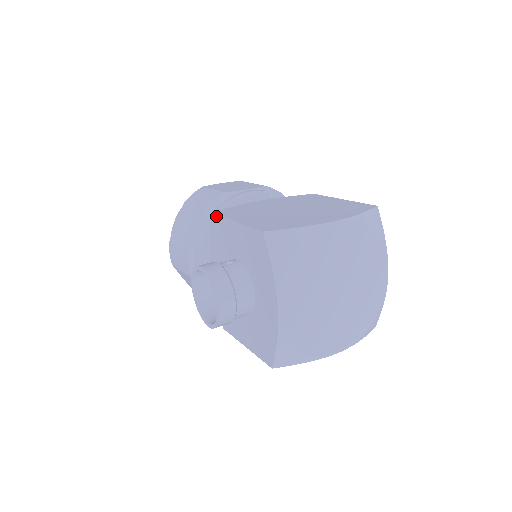
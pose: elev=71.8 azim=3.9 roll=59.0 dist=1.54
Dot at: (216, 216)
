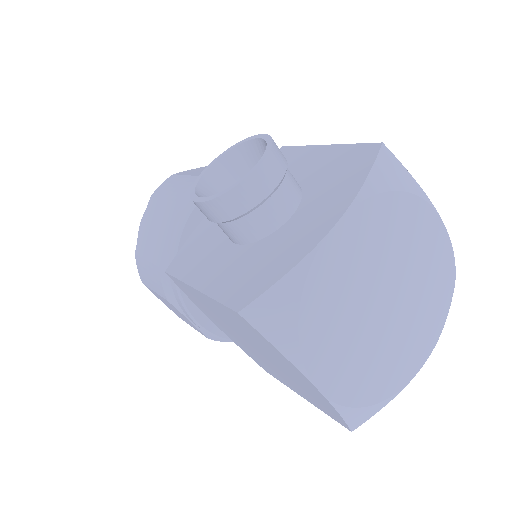
Dot at: (290, 147)
